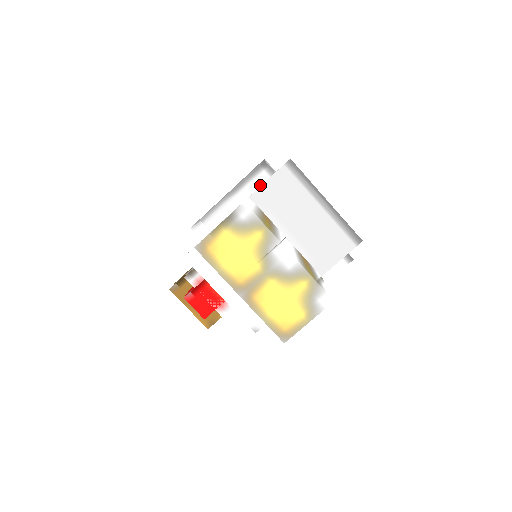
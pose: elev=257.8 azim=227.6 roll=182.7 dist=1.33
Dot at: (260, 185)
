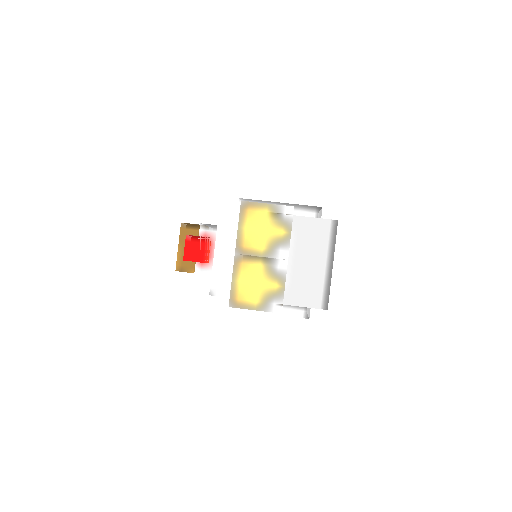
Dot at: occluded
